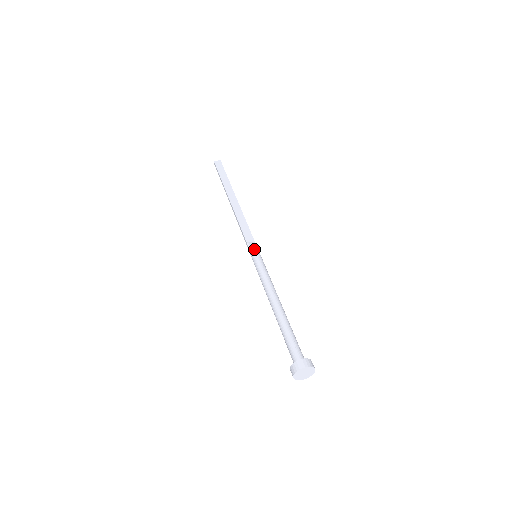
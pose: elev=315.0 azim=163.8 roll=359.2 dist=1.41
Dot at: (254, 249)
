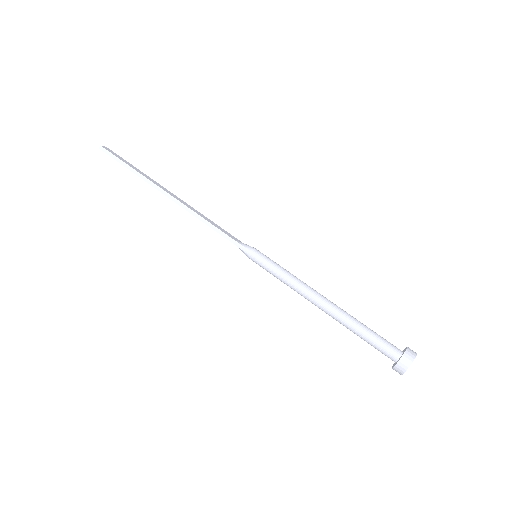
Dot at: (253, 247)
